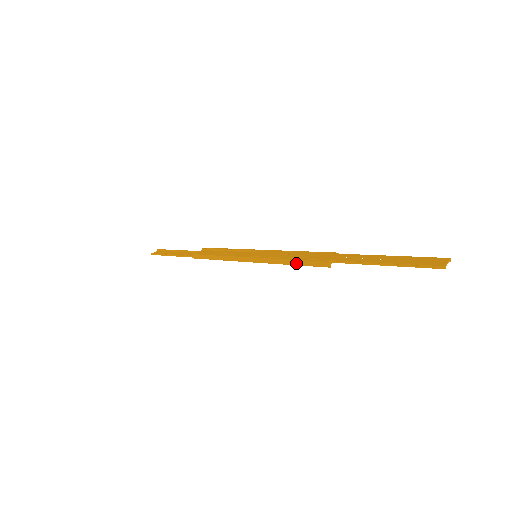
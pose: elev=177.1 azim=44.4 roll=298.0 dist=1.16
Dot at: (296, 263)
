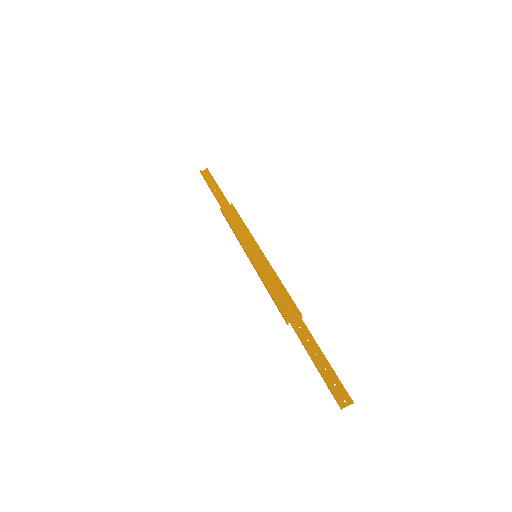
Dot at: (271, 296)
